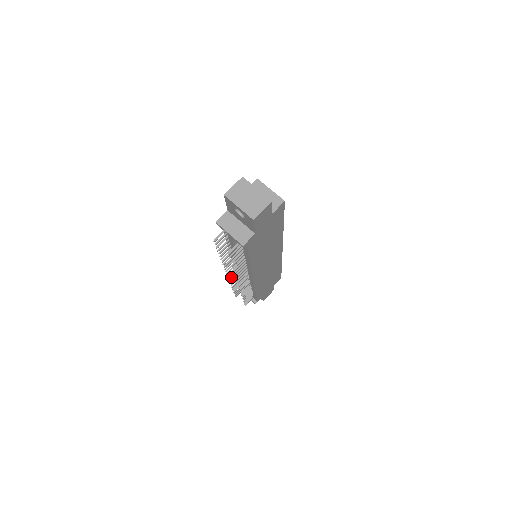
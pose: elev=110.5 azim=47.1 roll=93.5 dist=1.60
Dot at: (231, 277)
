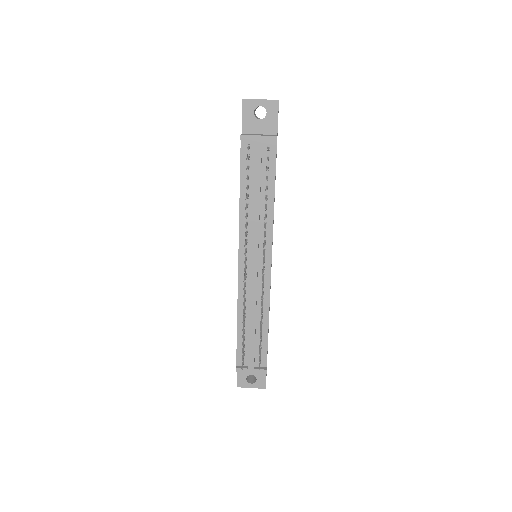
Dot at: (244, 287)
